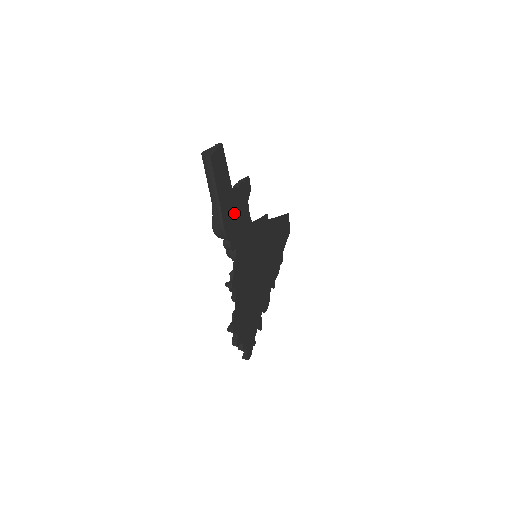
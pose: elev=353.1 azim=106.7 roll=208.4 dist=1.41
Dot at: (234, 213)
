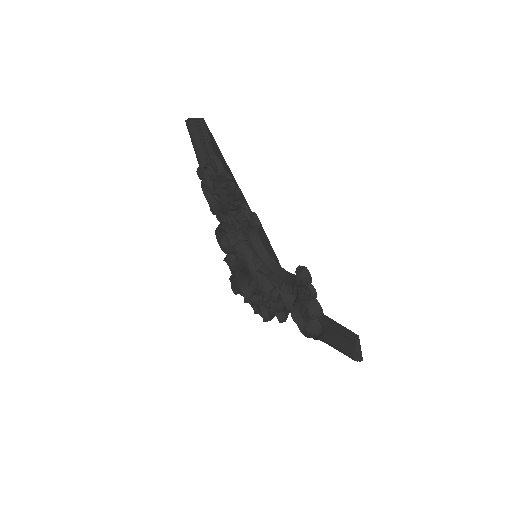
Dot at: occluded
